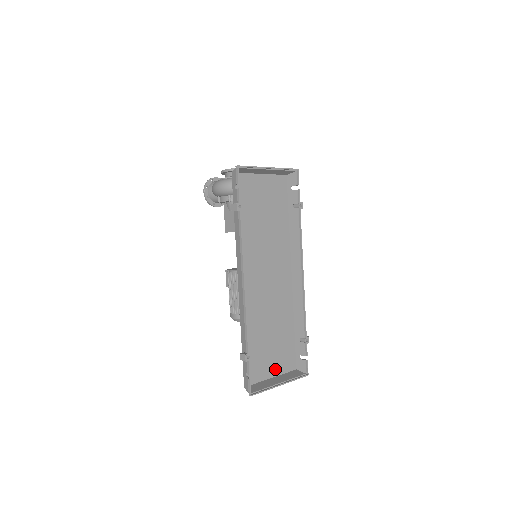
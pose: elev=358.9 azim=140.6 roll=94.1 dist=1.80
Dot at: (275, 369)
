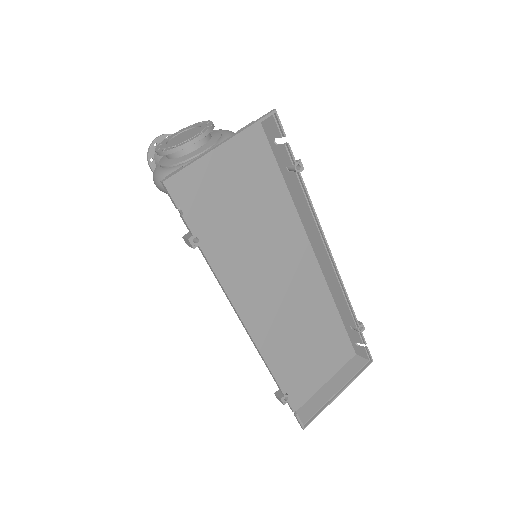
Dot at: (327, 372)
